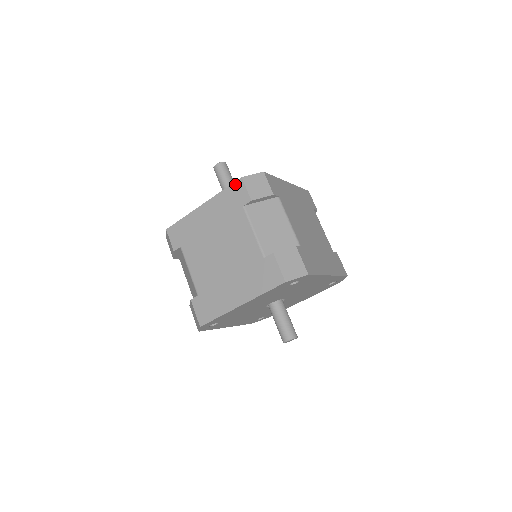
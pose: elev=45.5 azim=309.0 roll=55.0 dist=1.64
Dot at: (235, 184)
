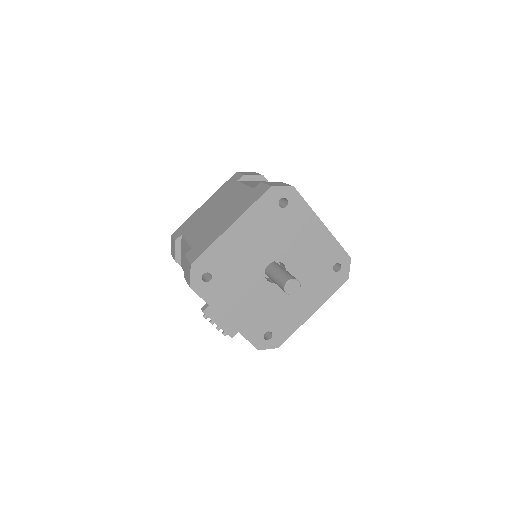
Dot at: (231, 177)
